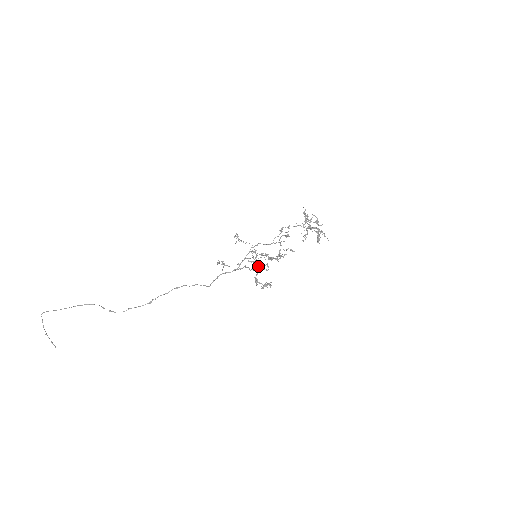
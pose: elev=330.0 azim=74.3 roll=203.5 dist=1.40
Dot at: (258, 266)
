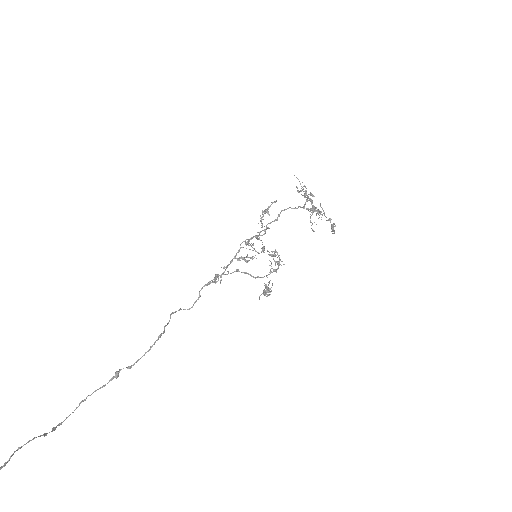
Dot at: occluded
